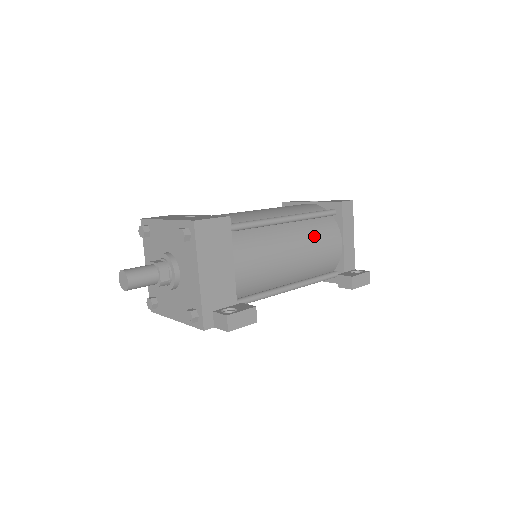
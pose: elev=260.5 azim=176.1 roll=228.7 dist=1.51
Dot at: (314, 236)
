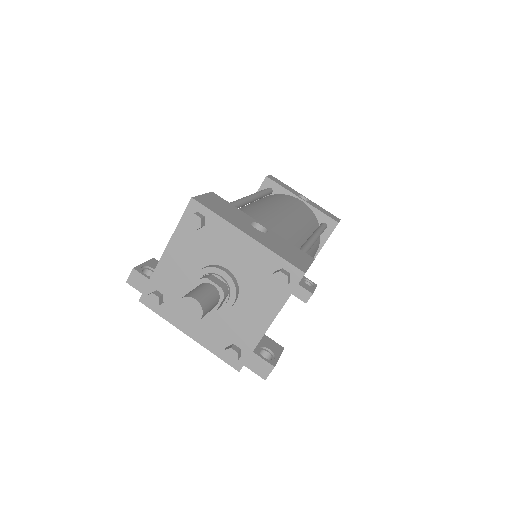
Dot at: (312, 255)
